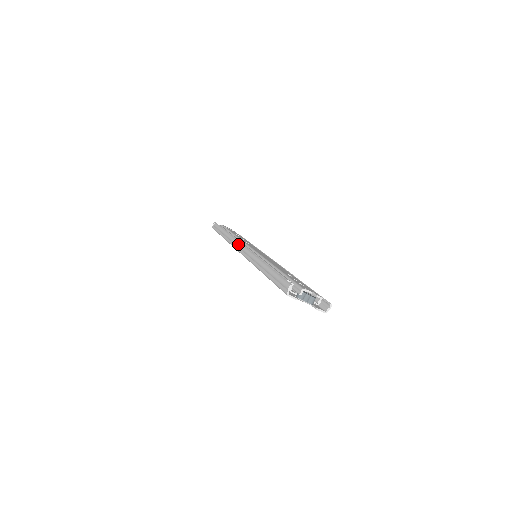
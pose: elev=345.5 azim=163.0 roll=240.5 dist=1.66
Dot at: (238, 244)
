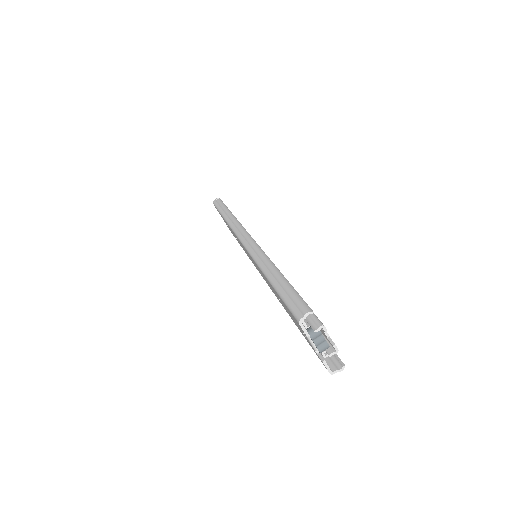
Dot at: (243, 230)
